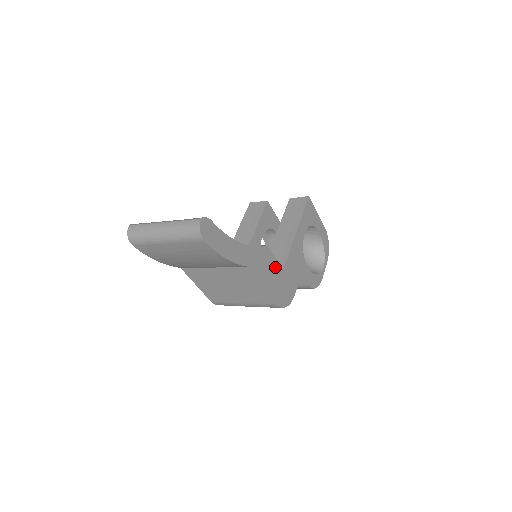
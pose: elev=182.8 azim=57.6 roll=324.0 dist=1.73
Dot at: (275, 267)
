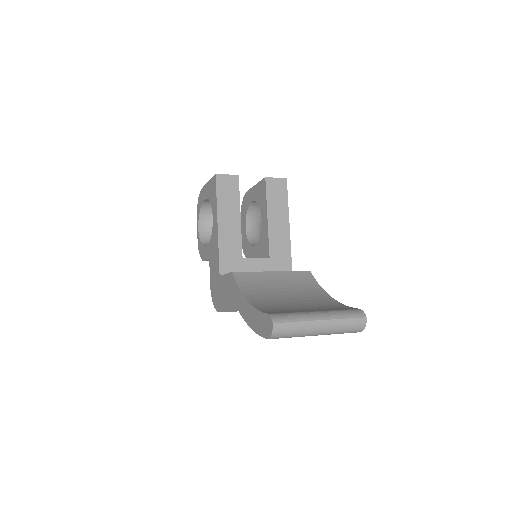
Dot at: occluded
